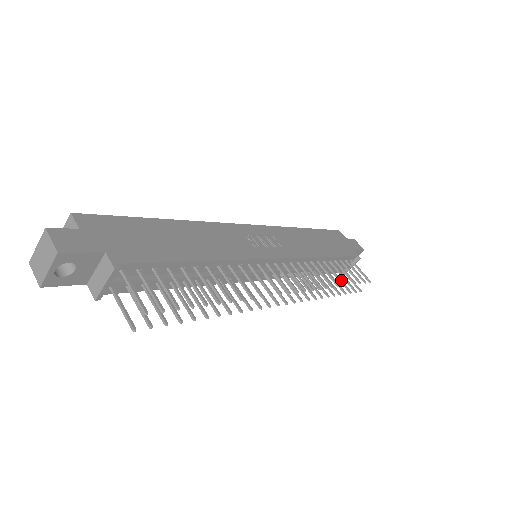
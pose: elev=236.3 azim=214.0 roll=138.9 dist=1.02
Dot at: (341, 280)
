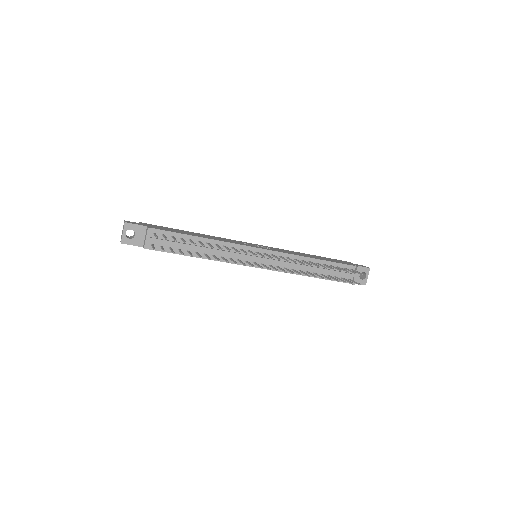
Dot at: occluded
